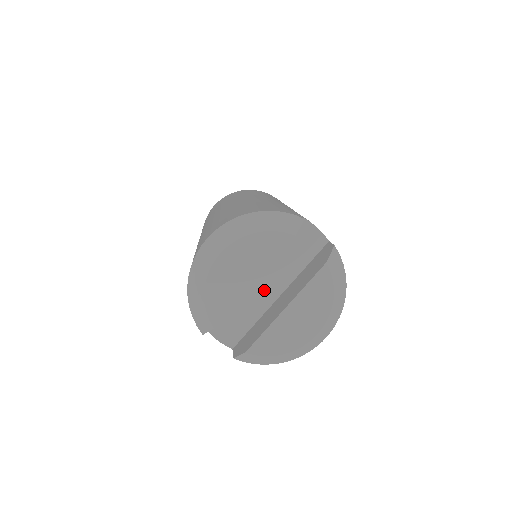
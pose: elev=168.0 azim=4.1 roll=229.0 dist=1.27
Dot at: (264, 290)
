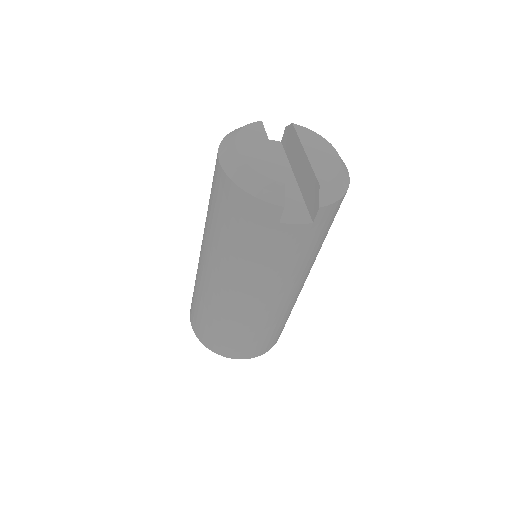
Dot at: occluded
